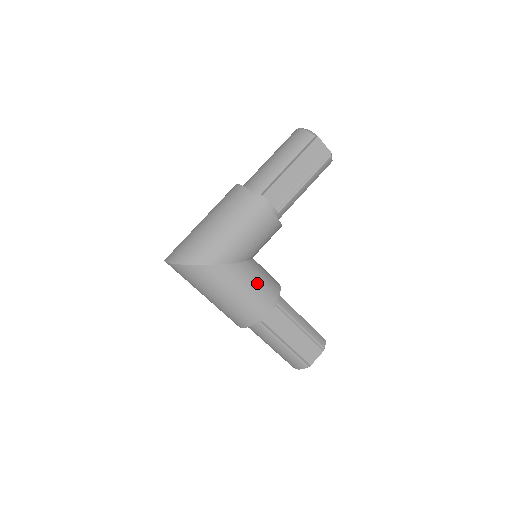
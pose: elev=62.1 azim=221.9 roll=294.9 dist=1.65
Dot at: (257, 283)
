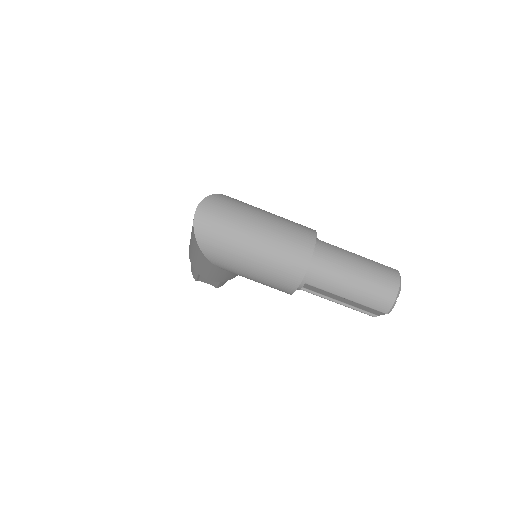
Dot at: (225, 277)
